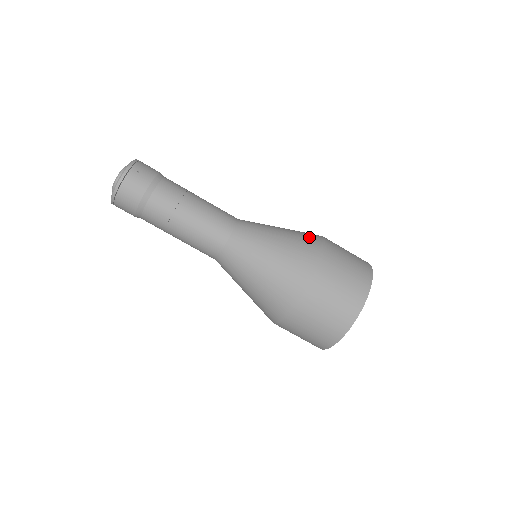
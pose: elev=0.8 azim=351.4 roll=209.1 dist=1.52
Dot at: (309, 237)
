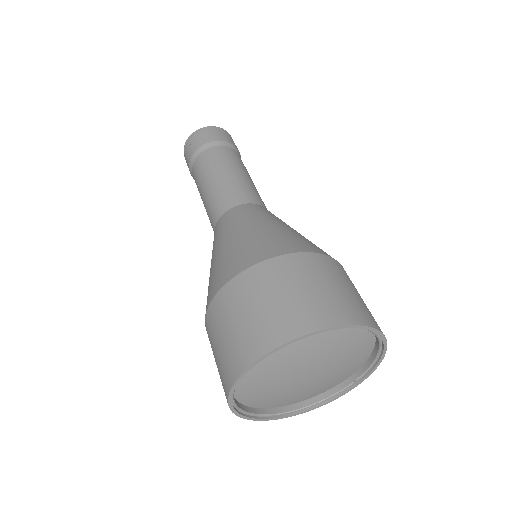
Dot at: occluded
